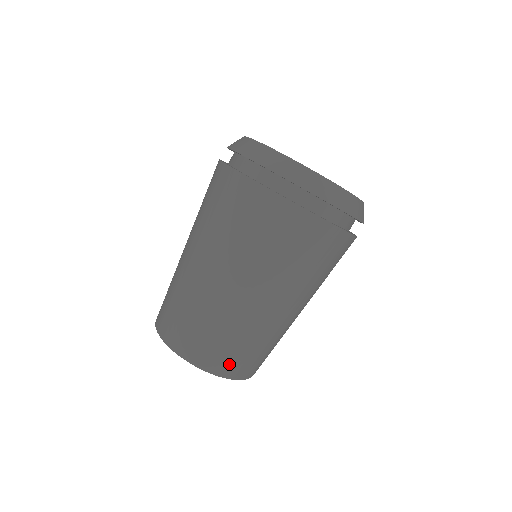
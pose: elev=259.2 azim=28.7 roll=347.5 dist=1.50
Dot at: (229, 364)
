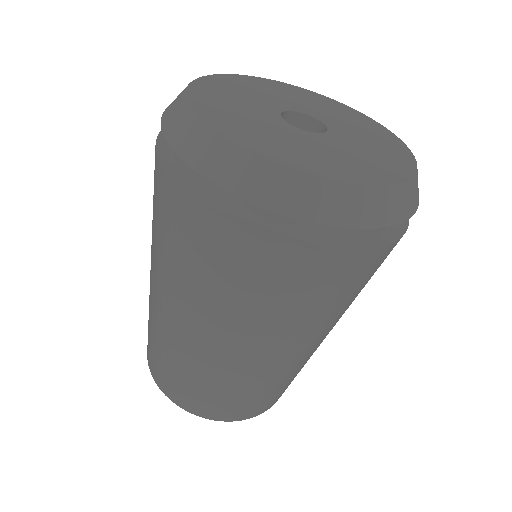
Dot at: (177, 392)
